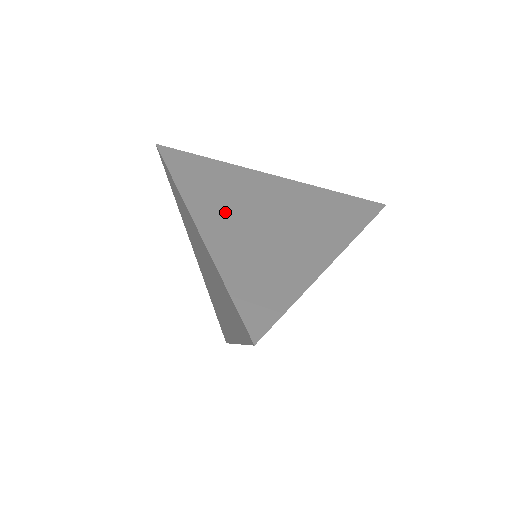
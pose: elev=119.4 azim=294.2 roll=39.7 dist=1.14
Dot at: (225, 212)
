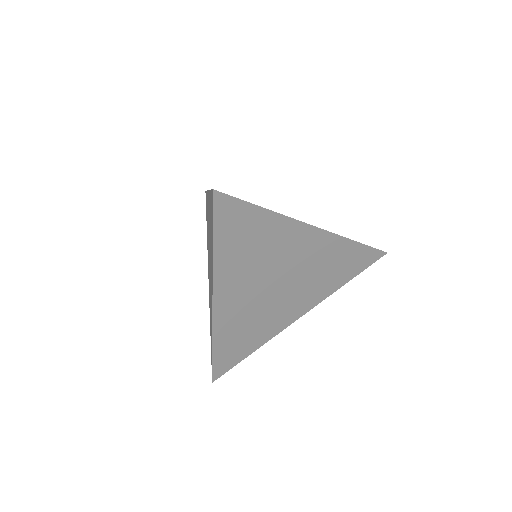
Dot at: occluded
